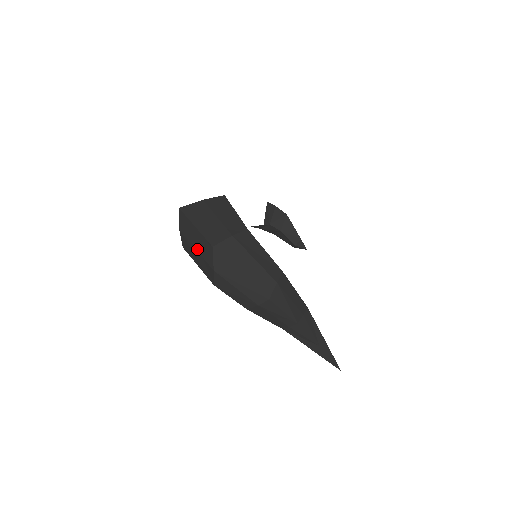
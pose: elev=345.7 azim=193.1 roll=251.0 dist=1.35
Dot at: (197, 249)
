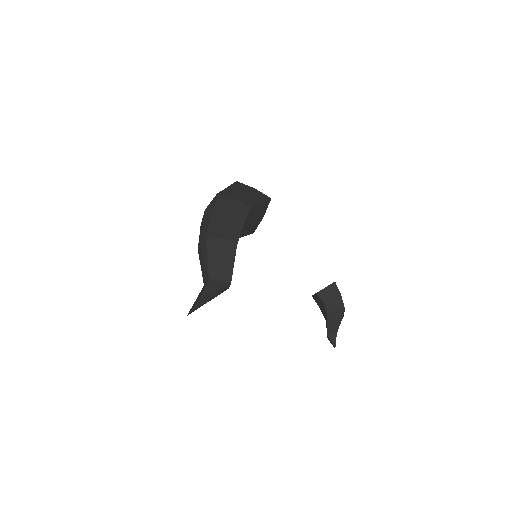
Dot at: occluded
